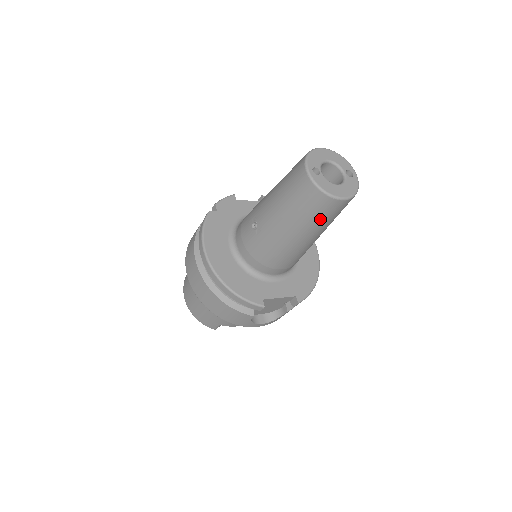
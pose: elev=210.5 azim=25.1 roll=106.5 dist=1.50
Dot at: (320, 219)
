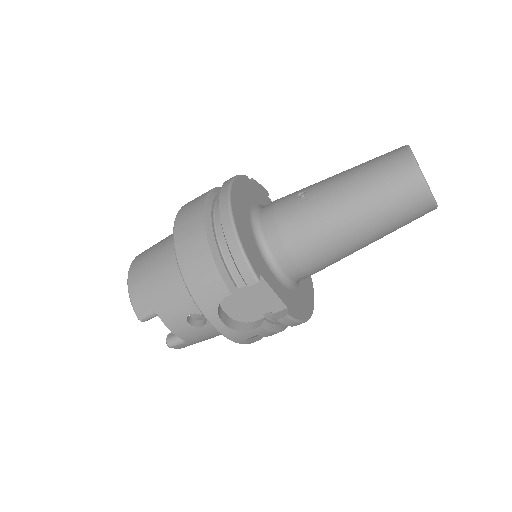
Dot at: (391, 206)
